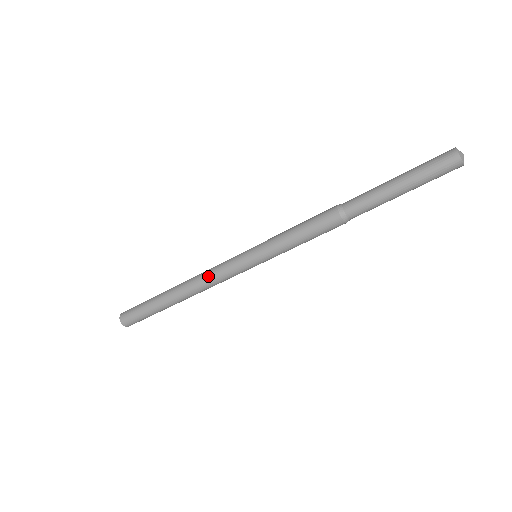
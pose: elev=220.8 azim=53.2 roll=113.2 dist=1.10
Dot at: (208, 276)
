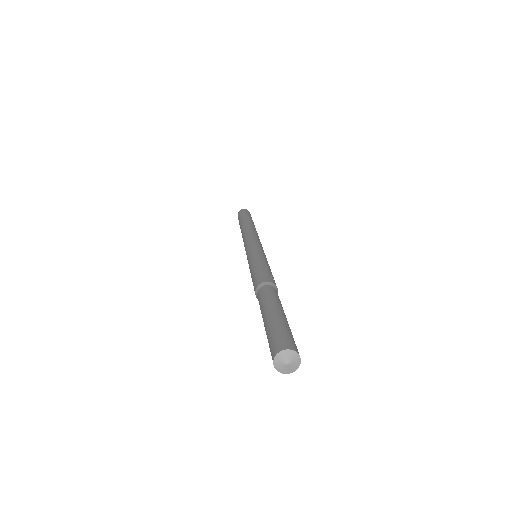
Dot at: occluded
